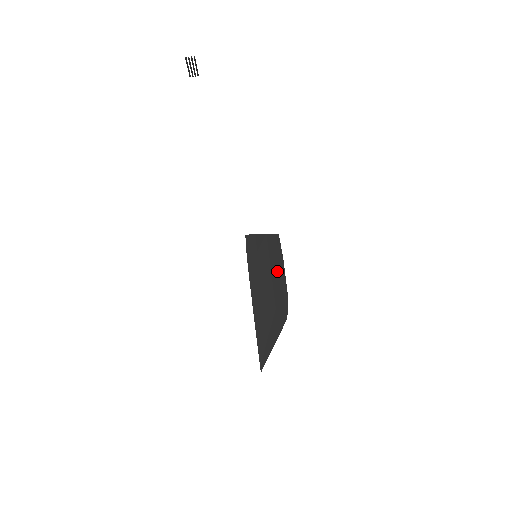
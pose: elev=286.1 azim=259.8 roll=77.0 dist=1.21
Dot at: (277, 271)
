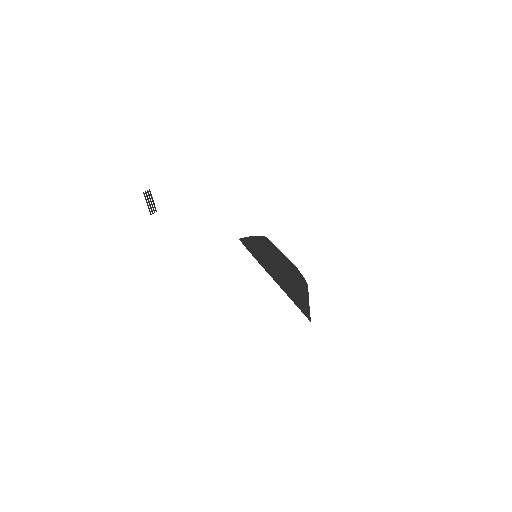
Dot at: (278, 255)
